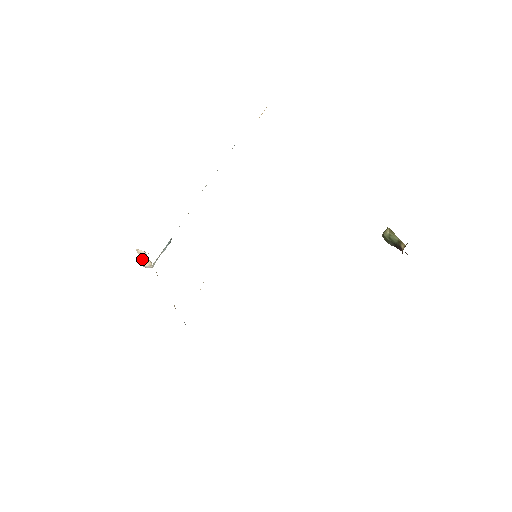
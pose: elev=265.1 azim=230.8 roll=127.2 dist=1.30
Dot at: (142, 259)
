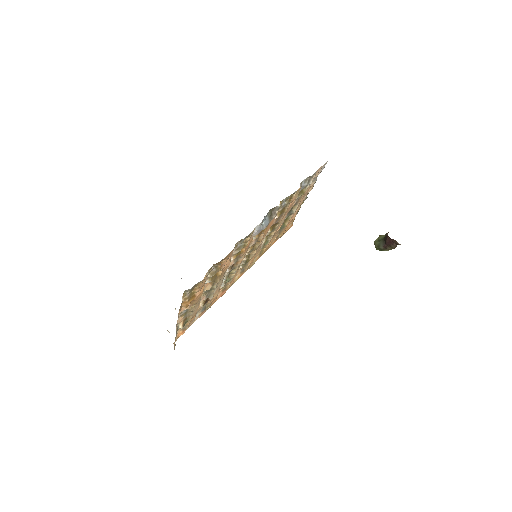
Dot at: (169, 332)
